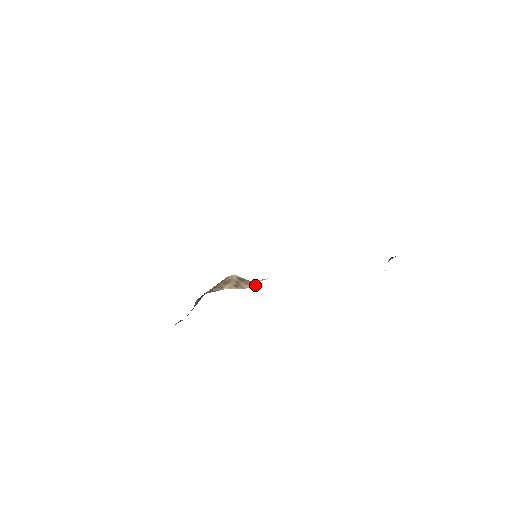
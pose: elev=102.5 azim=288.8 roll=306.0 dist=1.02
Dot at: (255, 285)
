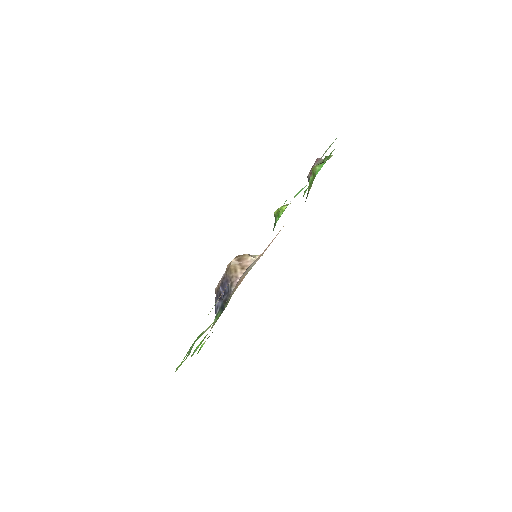
Dot at: (250, 257)
